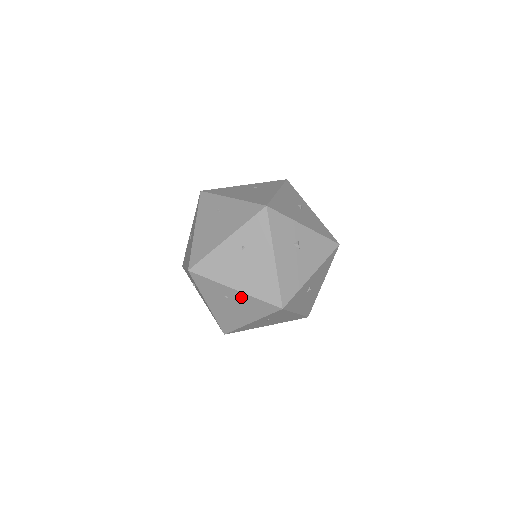
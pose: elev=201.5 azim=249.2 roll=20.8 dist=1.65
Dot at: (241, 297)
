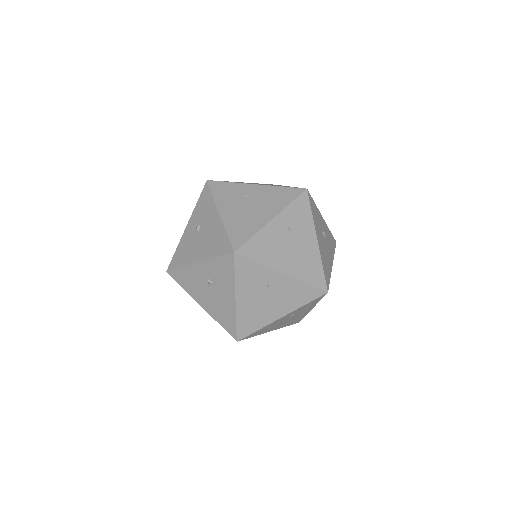
Dot at: occluded
